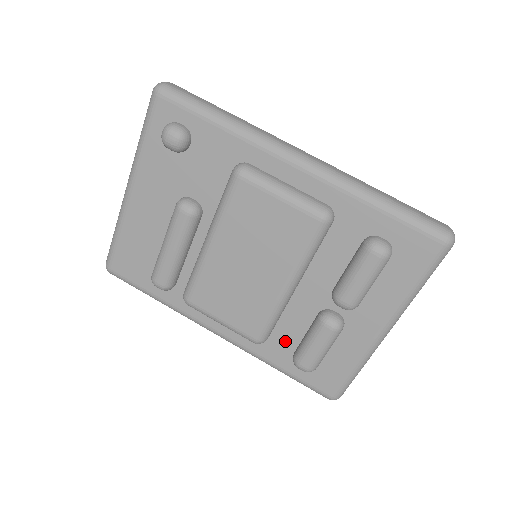
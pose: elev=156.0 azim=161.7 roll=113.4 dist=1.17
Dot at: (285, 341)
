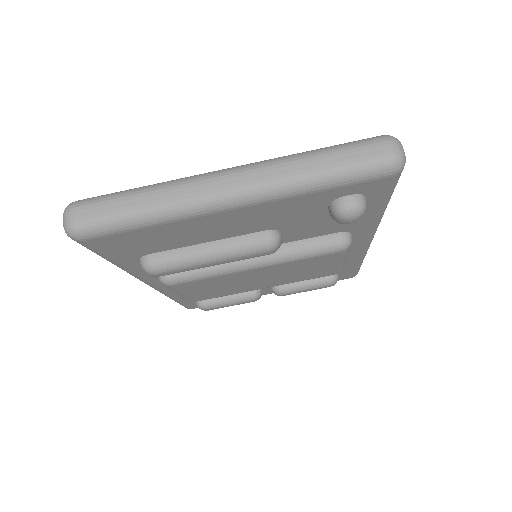
Dot at: occluded
